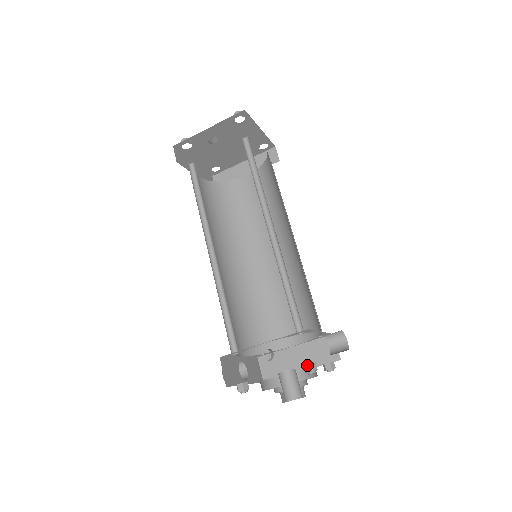
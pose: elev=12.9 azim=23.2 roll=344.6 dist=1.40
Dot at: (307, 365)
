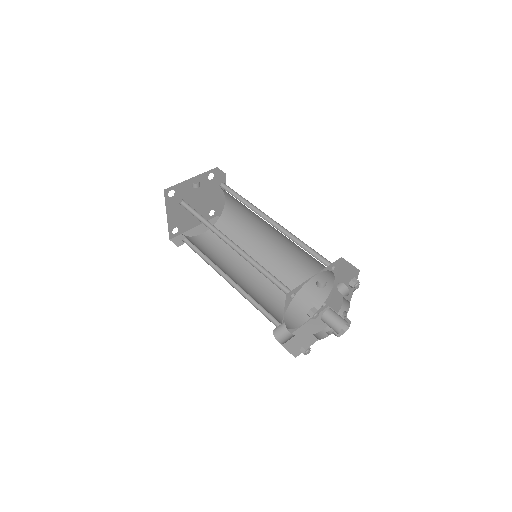
Dot at: (353, 279)
